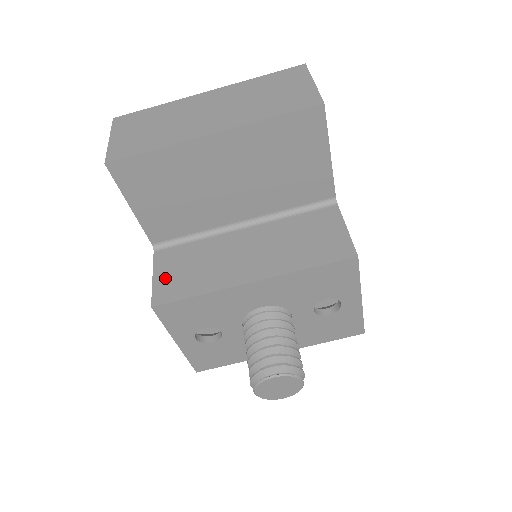
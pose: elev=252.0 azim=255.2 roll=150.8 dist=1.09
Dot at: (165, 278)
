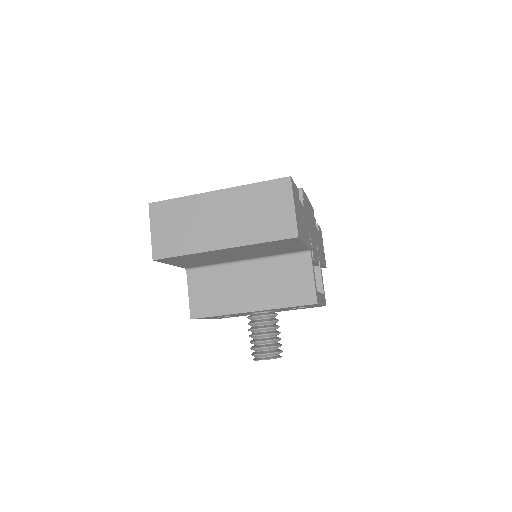
Dot at: (197, 298)
